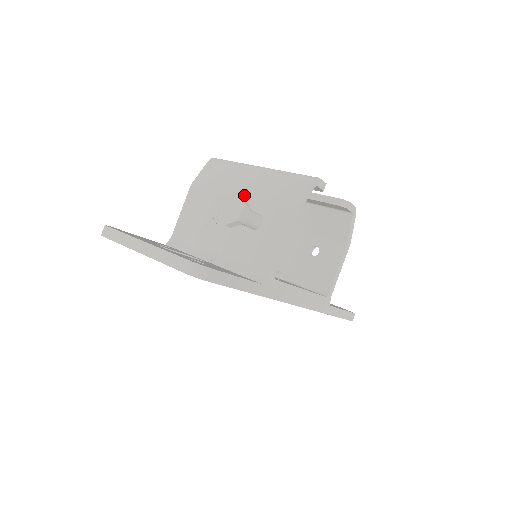
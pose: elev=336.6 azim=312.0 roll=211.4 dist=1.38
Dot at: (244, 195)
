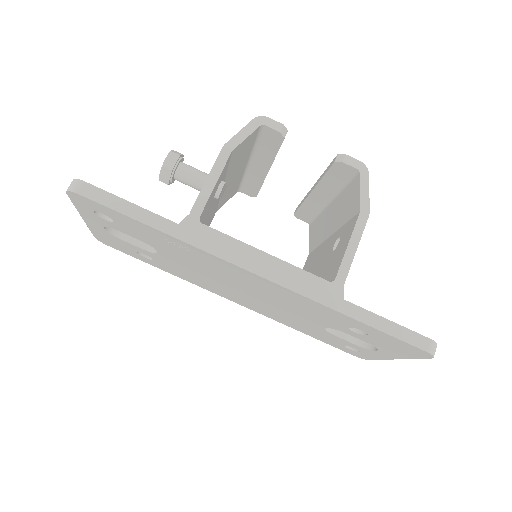
Dot at: occluded
